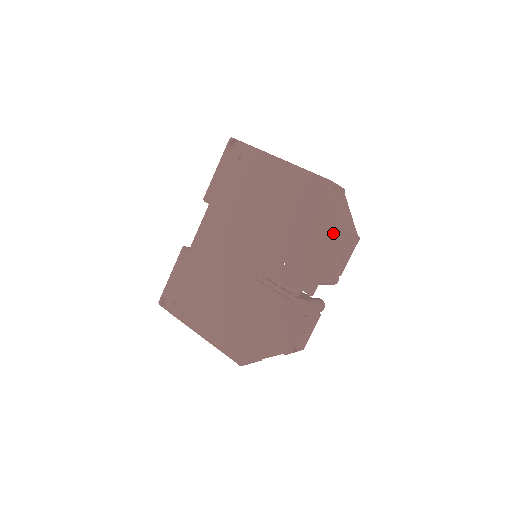
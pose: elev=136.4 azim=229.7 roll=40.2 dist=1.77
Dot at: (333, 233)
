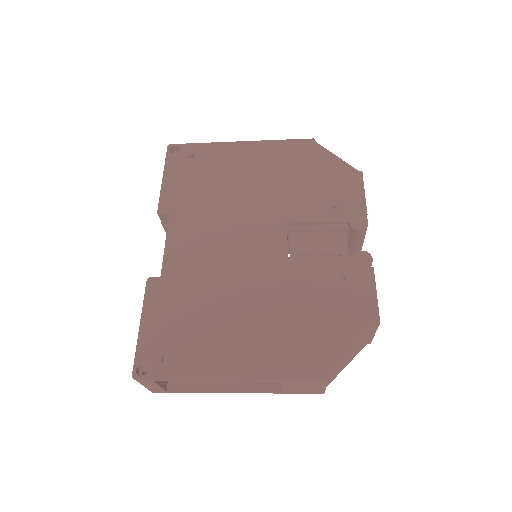
Dot at: (348, 177)
